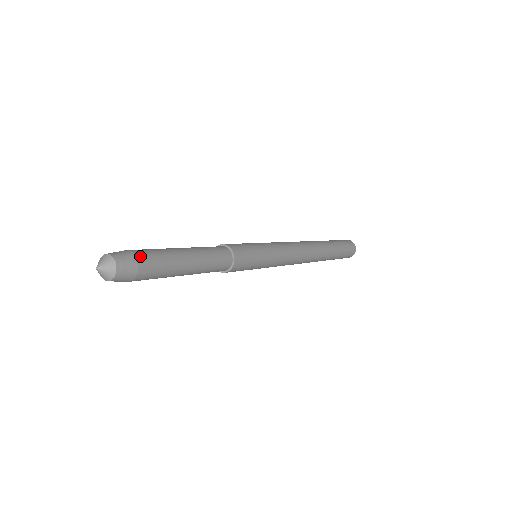
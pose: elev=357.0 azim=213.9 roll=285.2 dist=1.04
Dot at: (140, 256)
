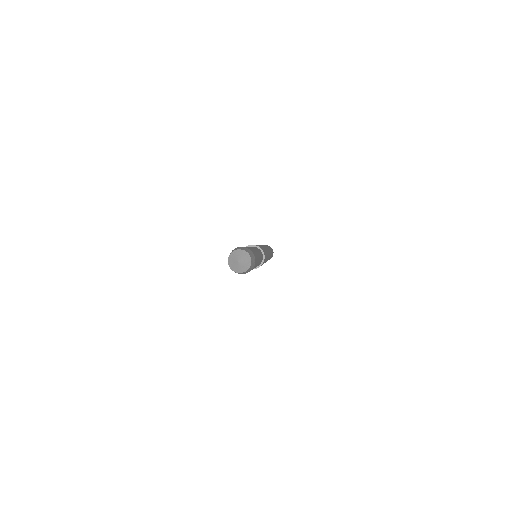
Dot at: (255, 264)
